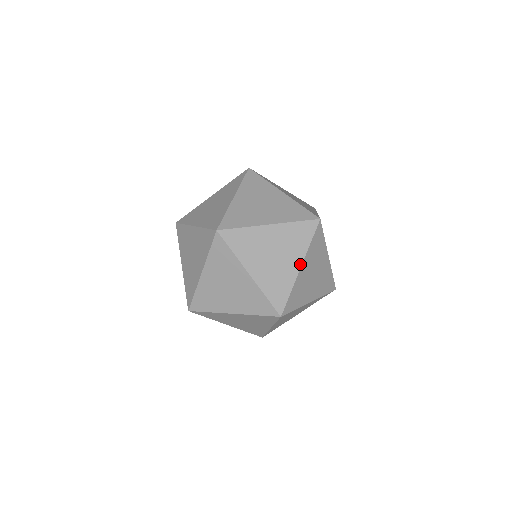
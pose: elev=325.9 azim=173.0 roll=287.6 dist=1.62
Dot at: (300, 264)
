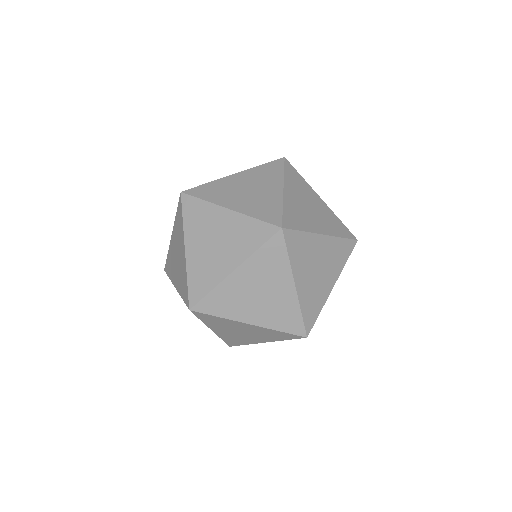
Dot at: (334, 283)
